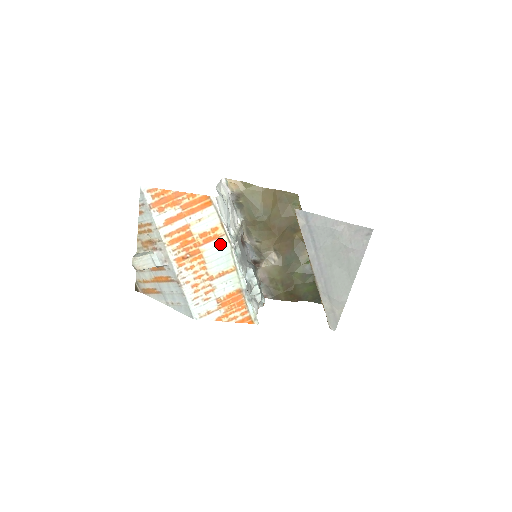
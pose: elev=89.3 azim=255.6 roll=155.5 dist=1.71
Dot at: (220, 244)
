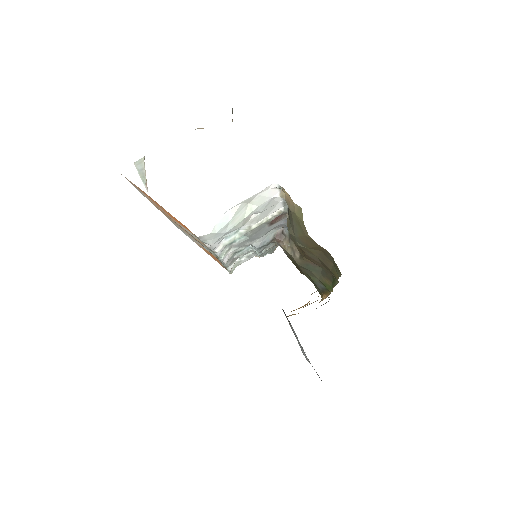
Dot at: occluded
